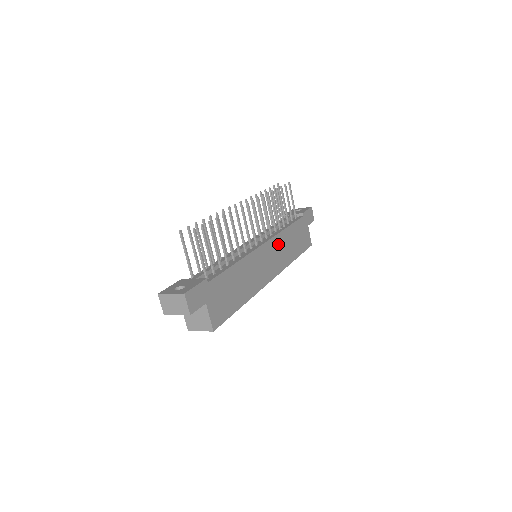
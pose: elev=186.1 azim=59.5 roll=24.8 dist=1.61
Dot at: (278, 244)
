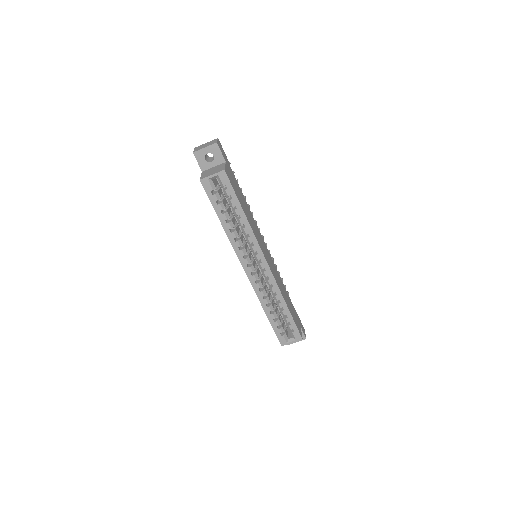
Dot at: (275, 270)
